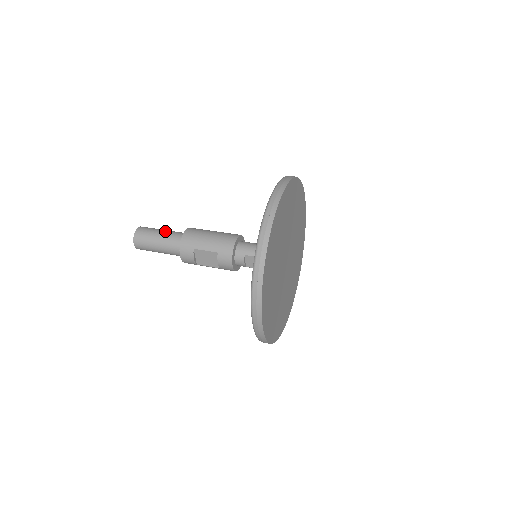
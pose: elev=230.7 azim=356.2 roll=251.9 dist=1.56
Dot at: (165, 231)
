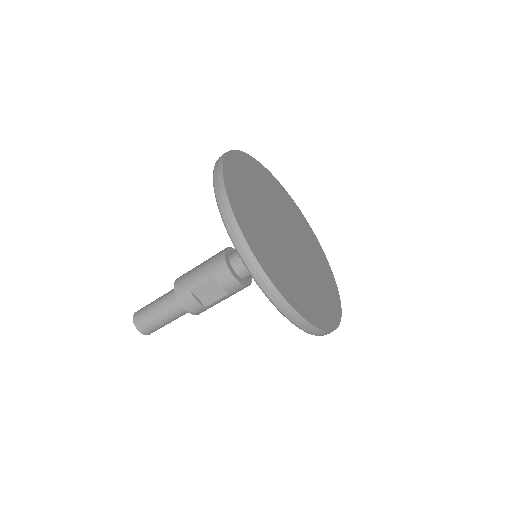
Dot at: (159, 297)
